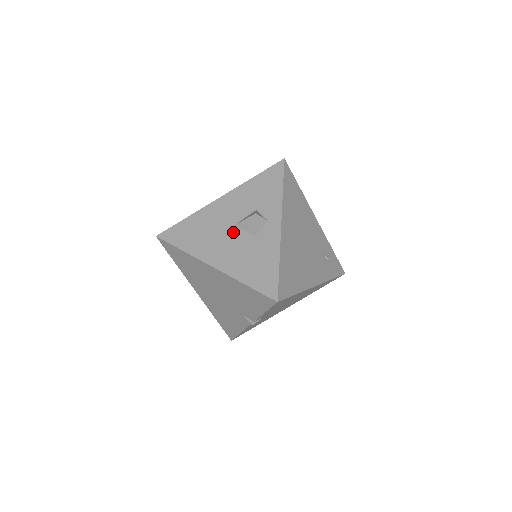
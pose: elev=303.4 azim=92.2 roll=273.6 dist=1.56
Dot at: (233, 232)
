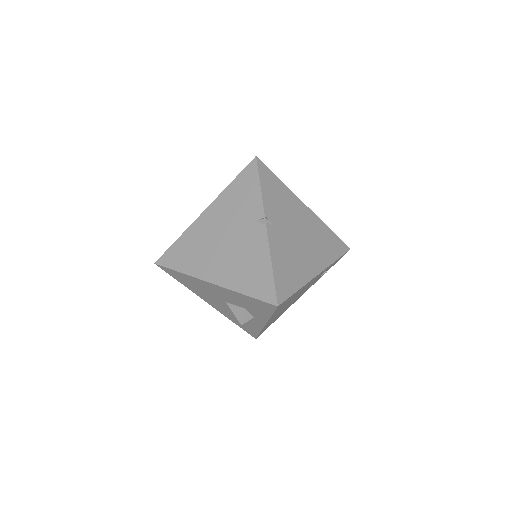
Dot at: (224, 304)
